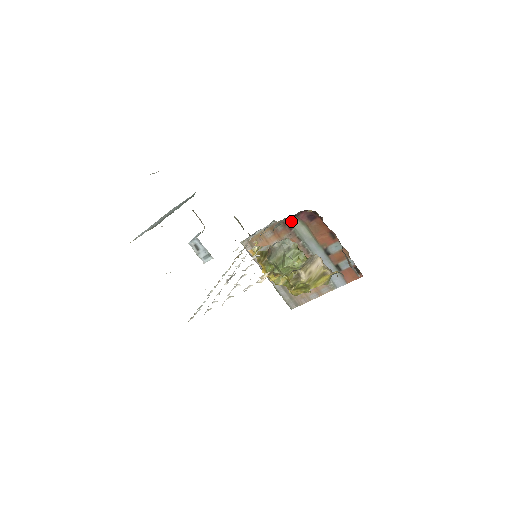
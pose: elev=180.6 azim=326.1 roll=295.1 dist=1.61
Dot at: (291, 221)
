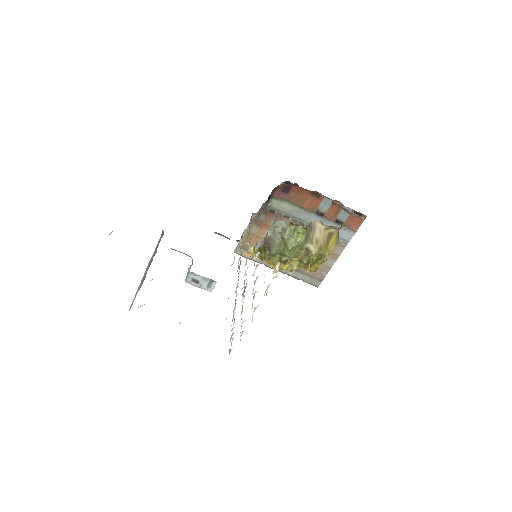
Dot at: (269, 205)
